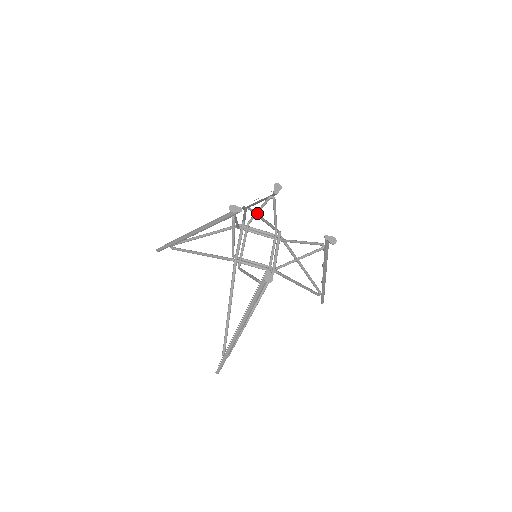
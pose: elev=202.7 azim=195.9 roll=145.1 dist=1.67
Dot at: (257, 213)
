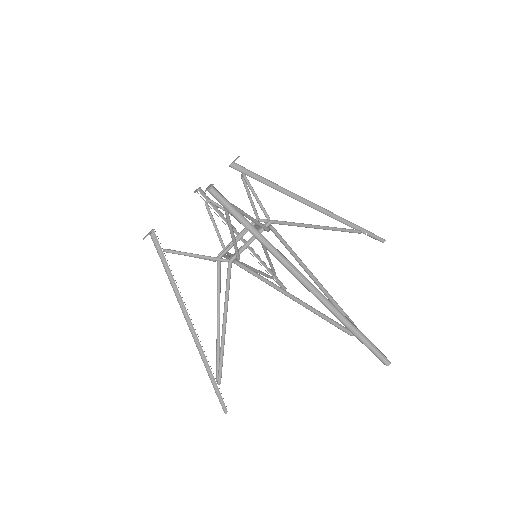
Dot at: (250, 201)
